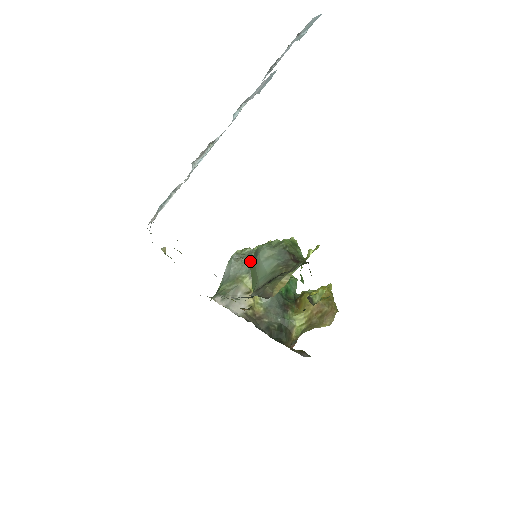
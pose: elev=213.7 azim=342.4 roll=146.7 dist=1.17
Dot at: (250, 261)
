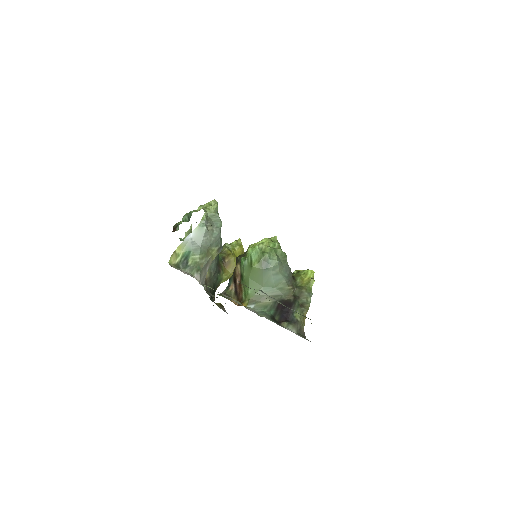
Dot at: occluded
